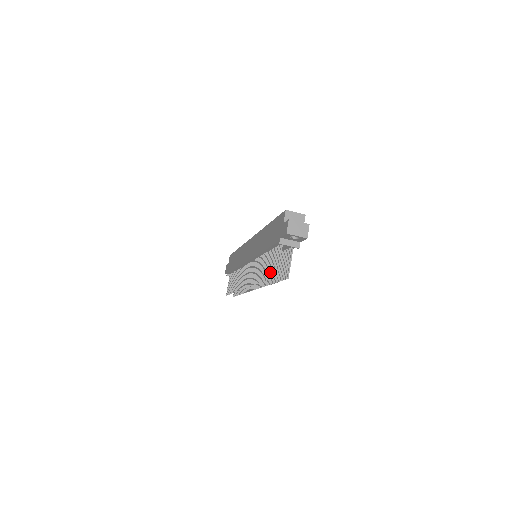
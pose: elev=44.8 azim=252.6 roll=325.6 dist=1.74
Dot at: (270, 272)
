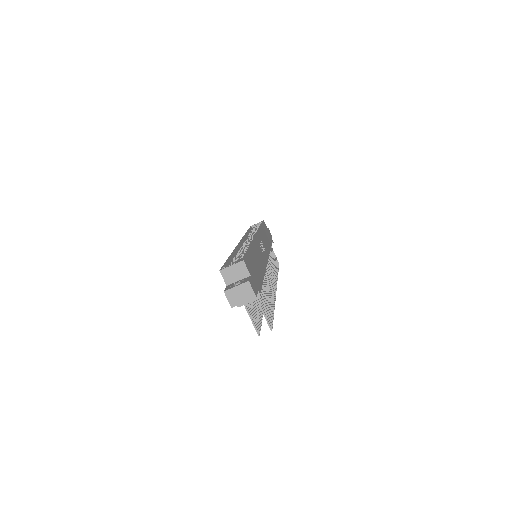
Dot at: occluded
